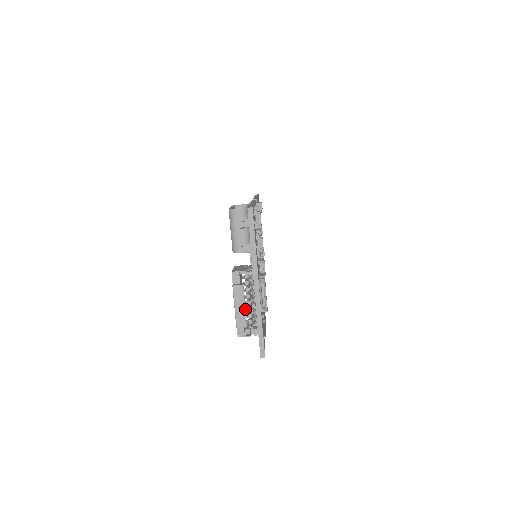
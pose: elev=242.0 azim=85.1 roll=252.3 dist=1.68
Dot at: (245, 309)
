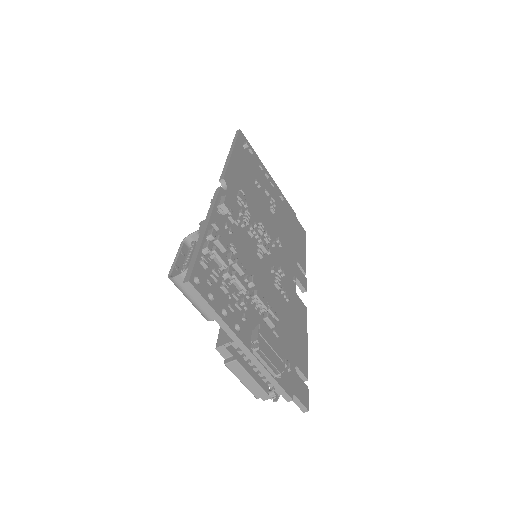
Dot at: (255, 380)
